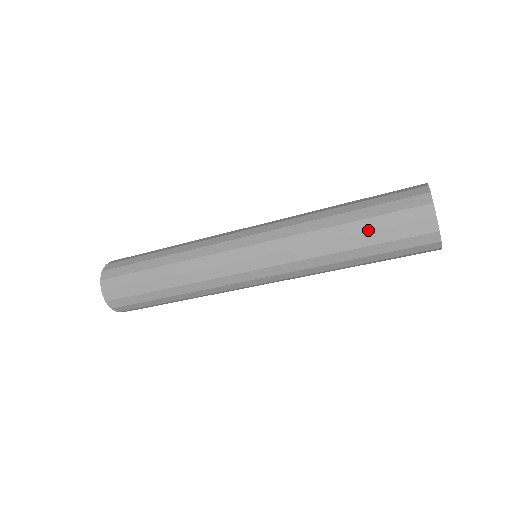
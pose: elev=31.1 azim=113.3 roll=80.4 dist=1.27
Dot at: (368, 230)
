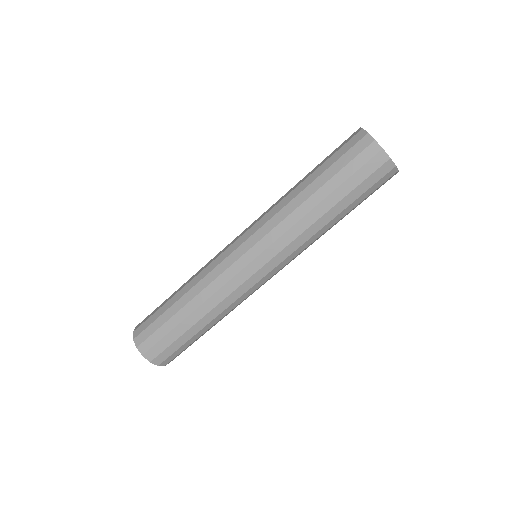
Dot at: (319, 166)
